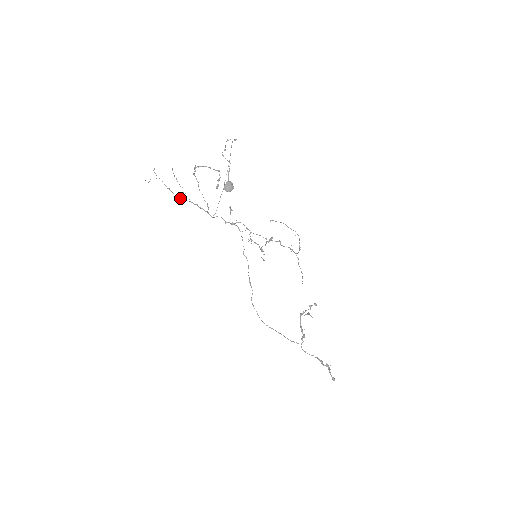
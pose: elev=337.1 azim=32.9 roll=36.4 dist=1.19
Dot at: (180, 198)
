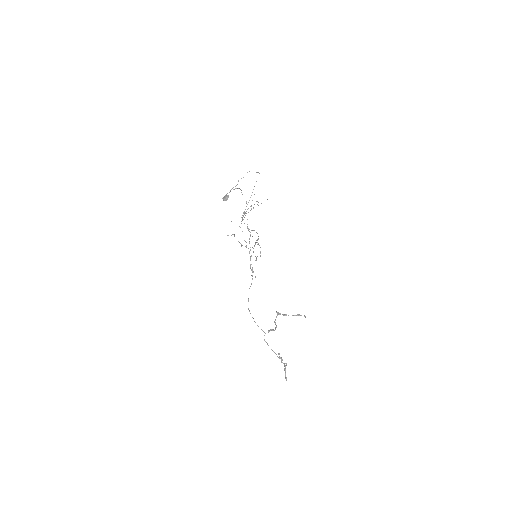
Dot at: (244, 212)
